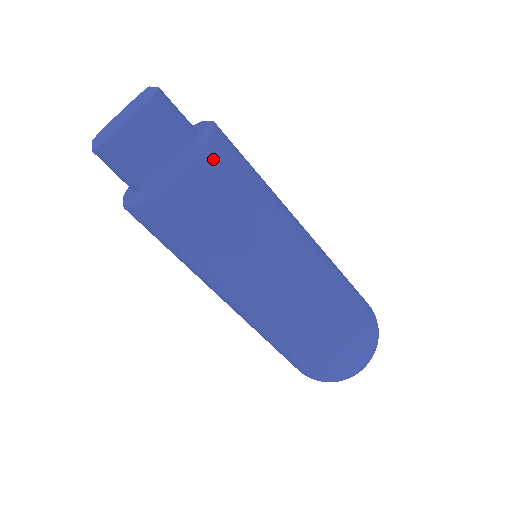
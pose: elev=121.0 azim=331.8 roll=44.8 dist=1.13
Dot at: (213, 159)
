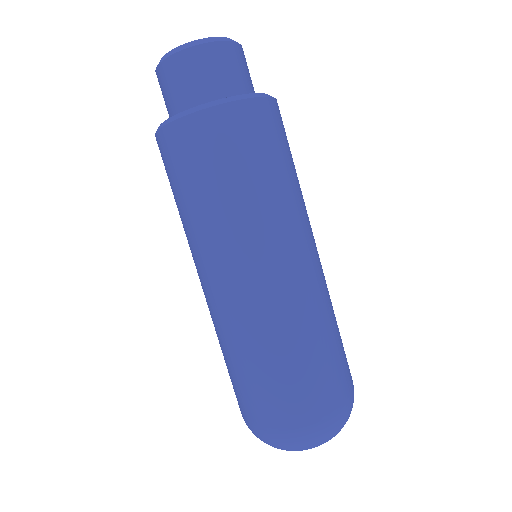
Dot at: (247, 117)
